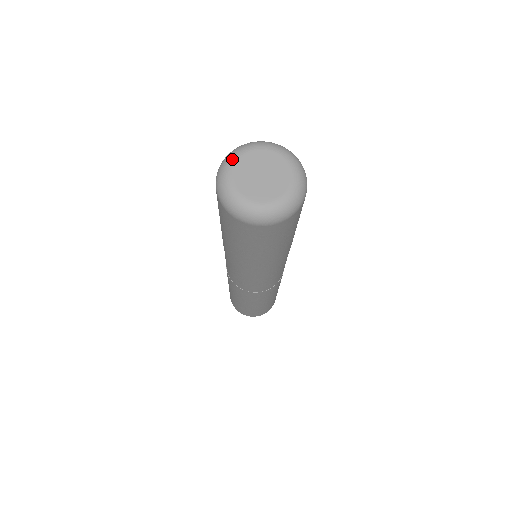
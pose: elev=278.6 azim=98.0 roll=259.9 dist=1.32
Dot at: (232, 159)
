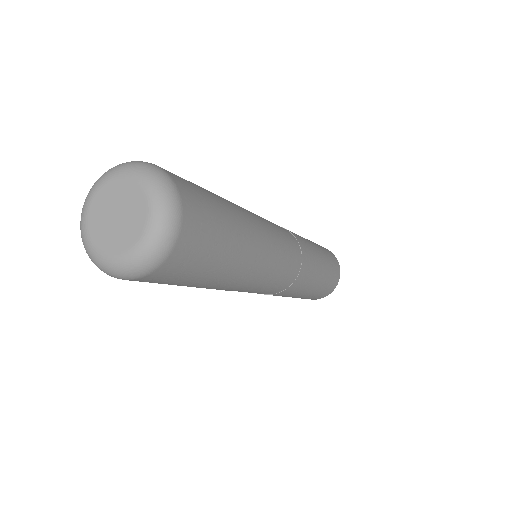
Dot at: (103, 178)
